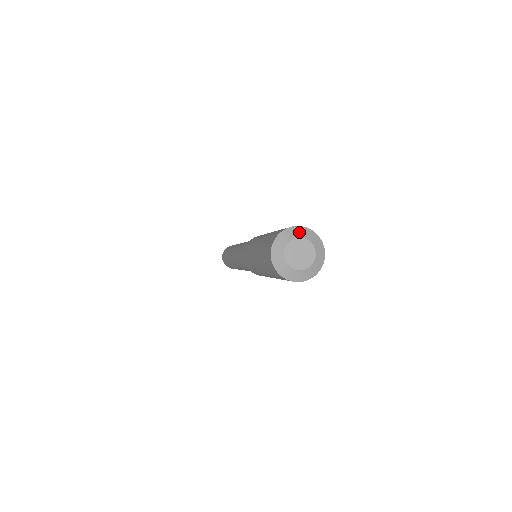
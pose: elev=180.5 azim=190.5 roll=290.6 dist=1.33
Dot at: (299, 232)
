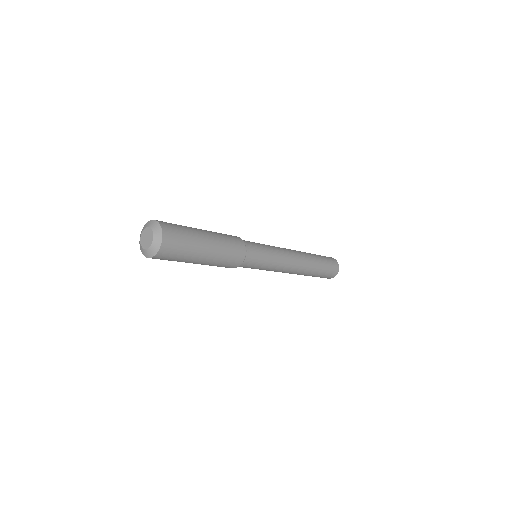
Dot at: (146, 225)
